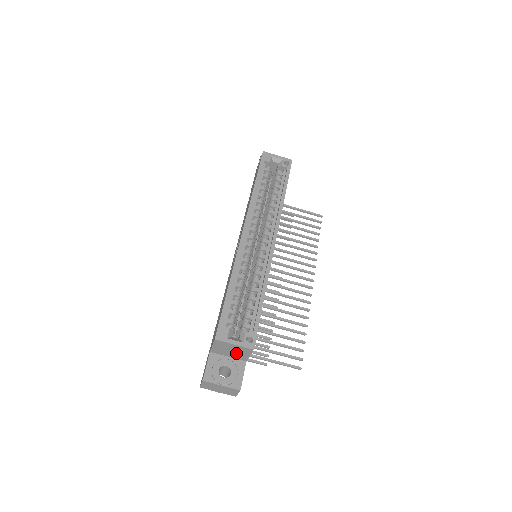
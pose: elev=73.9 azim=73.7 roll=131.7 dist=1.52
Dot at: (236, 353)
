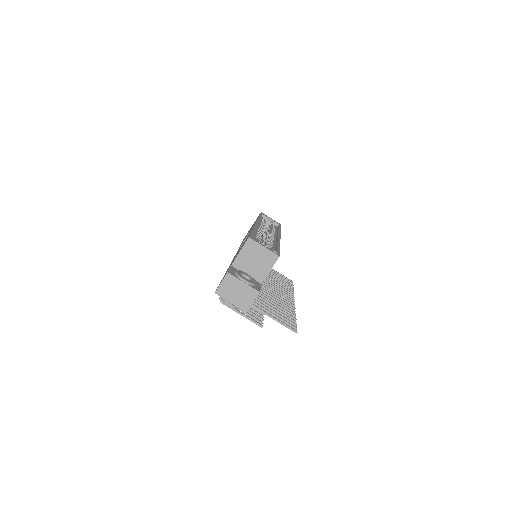
Dot at: (258, 266)
